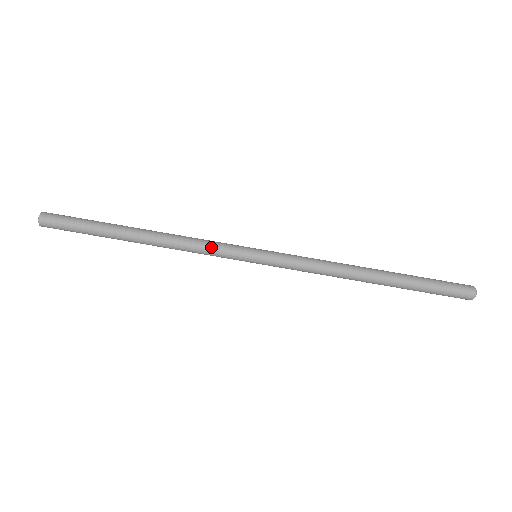
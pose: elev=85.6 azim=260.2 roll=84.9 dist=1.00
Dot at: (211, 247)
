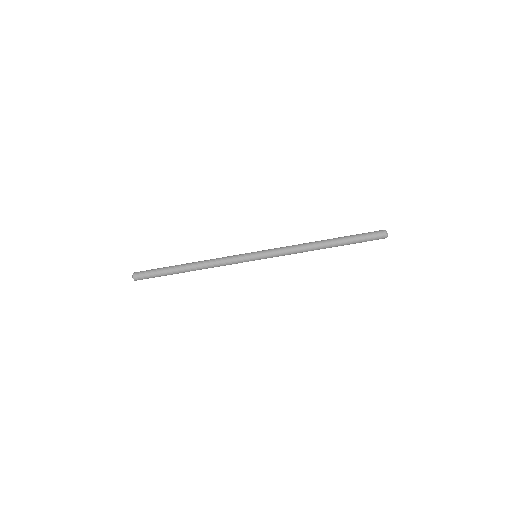
Dot at: (230, 264)
